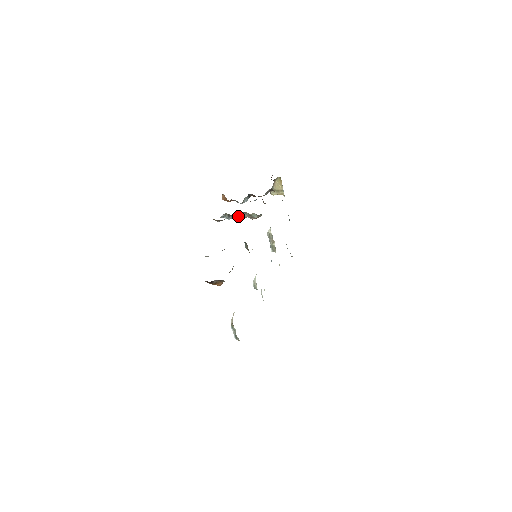
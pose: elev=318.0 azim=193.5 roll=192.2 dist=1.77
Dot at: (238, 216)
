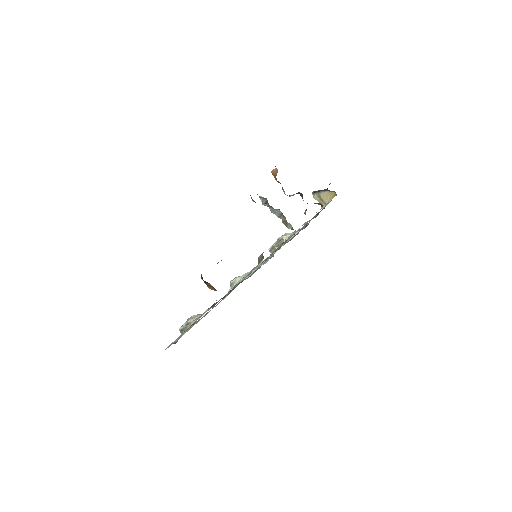
Dot at: (274, 211)
